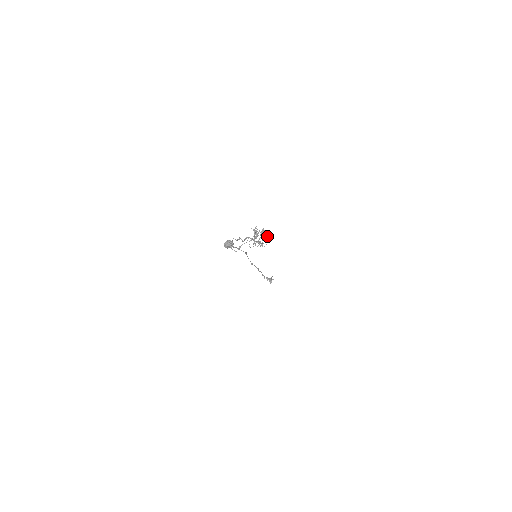
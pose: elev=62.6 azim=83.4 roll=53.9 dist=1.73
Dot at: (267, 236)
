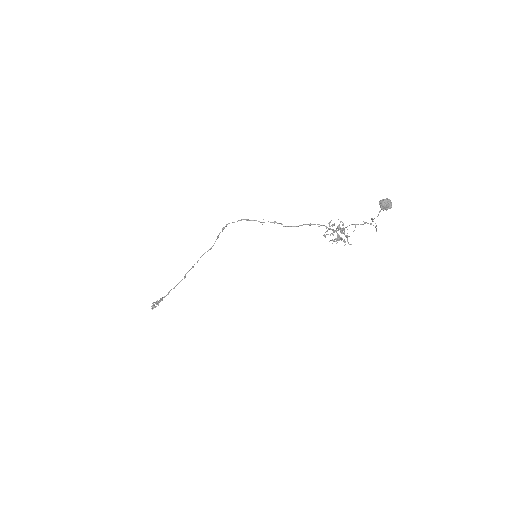
Dot at: occluded
